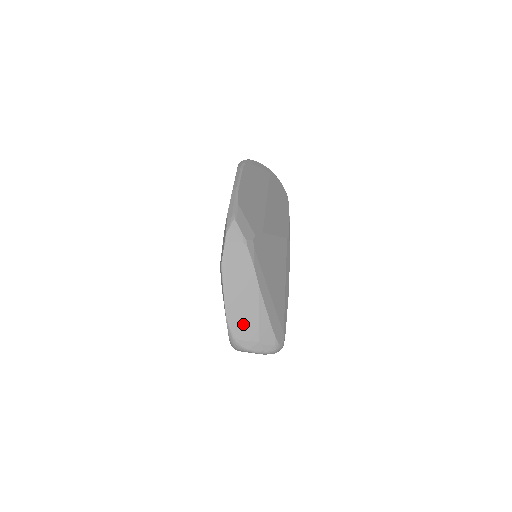
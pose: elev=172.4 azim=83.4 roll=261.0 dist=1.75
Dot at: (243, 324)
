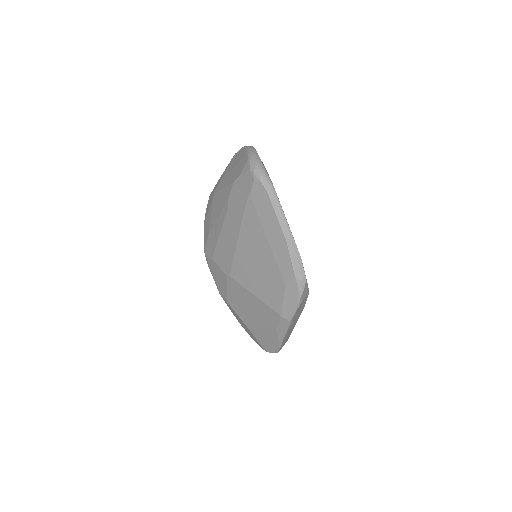
Dot at: occluded
